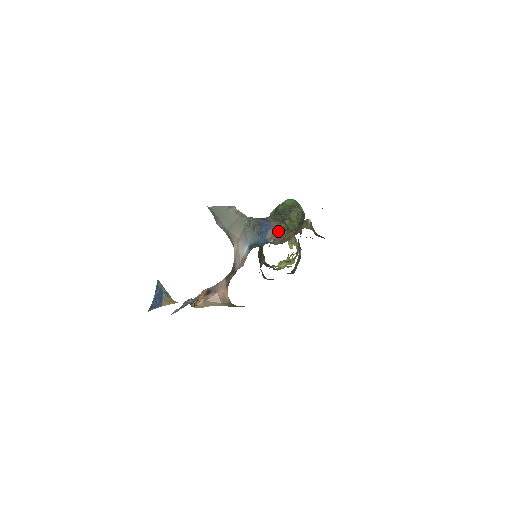
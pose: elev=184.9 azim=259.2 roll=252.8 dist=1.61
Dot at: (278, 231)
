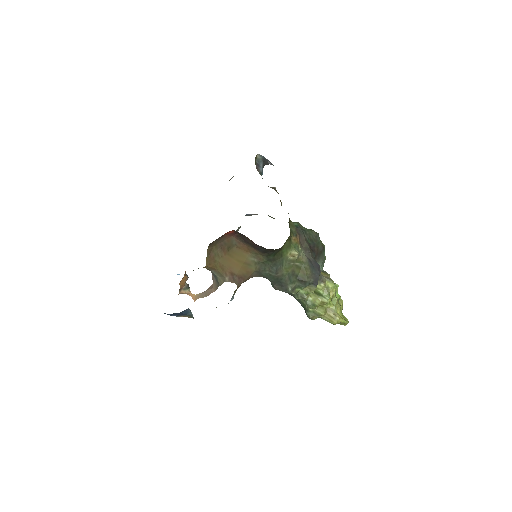
Dot at: occluded
